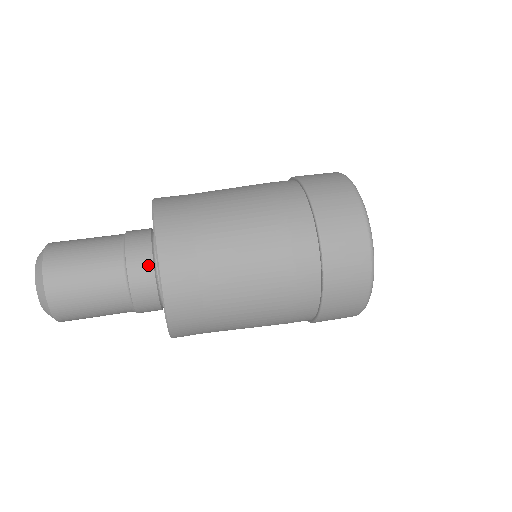
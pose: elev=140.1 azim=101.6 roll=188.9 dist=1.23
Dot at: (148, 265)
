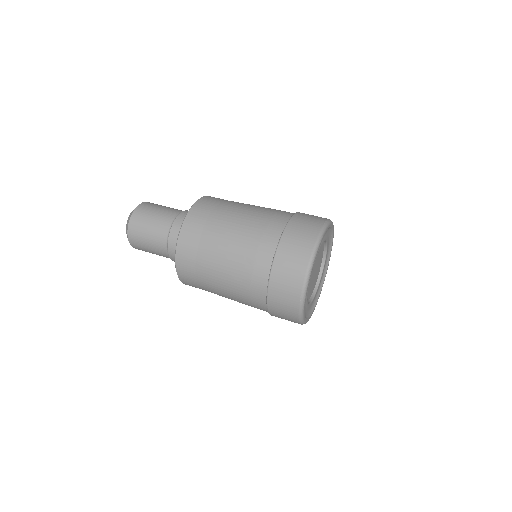
Dot at: occluded
